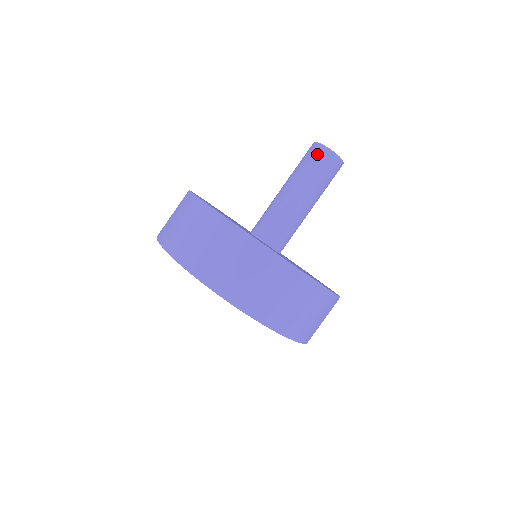
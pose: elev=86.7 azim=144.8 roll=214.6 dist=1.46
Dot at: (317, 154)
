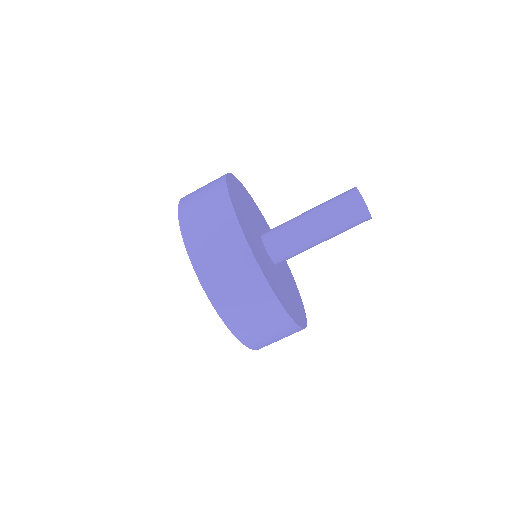
Dot at: (357, 212)
